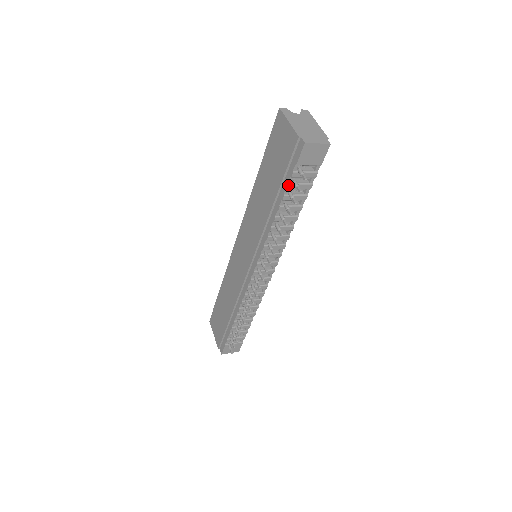
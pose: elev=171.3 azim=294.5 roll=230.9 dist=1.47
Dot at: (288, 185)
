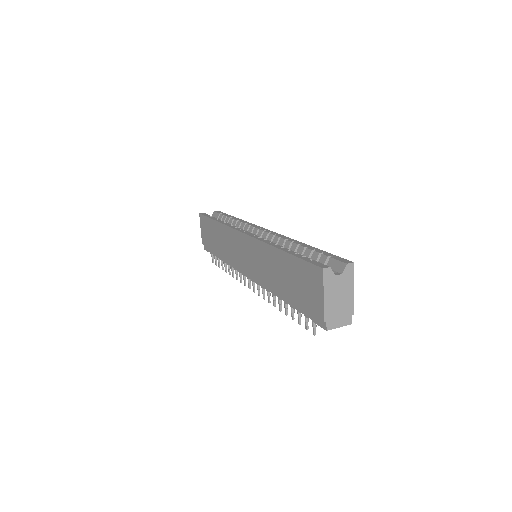
Dot at: occluded
